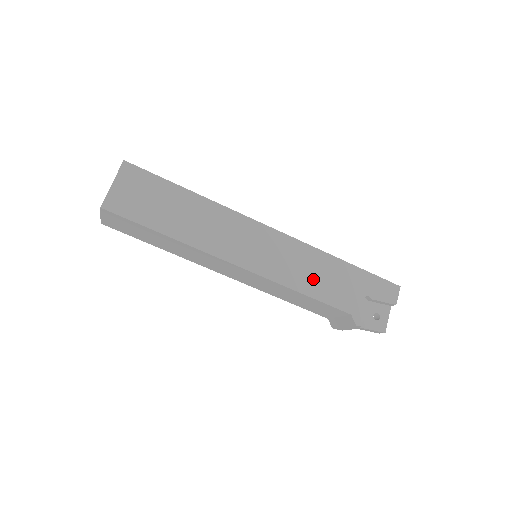
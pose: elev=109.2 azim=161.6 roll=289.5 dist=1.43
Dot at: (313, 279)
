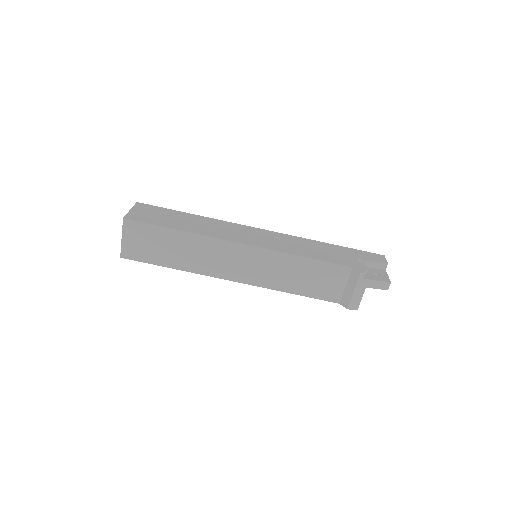
Dot at: (308, 250)
